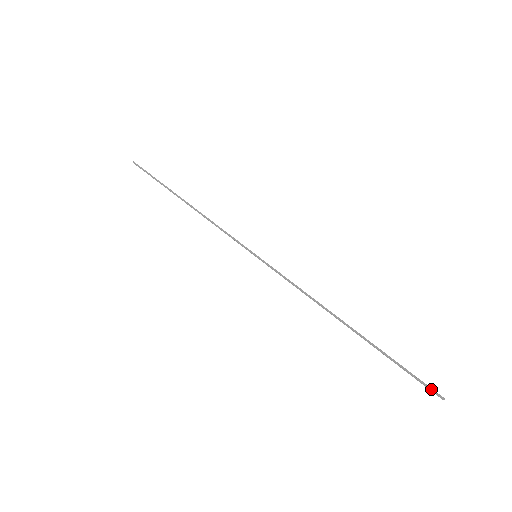
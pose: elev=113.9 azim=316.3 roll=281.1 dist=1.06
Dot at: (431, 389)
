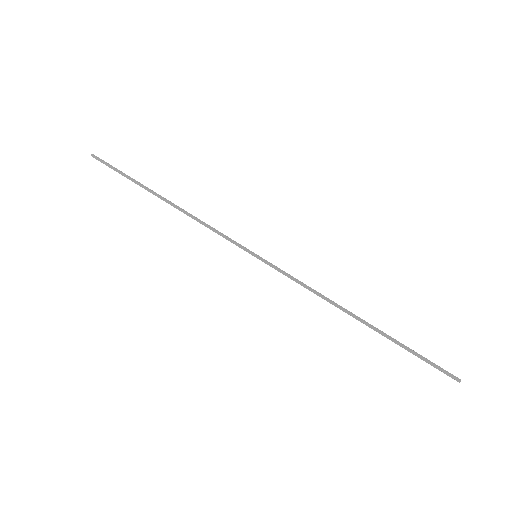
Dot at: (448, 372)
